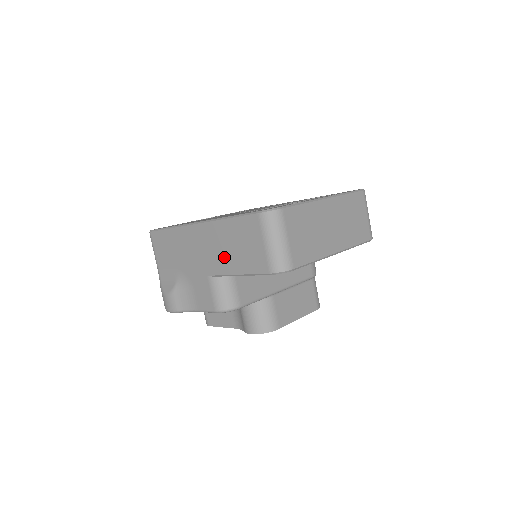
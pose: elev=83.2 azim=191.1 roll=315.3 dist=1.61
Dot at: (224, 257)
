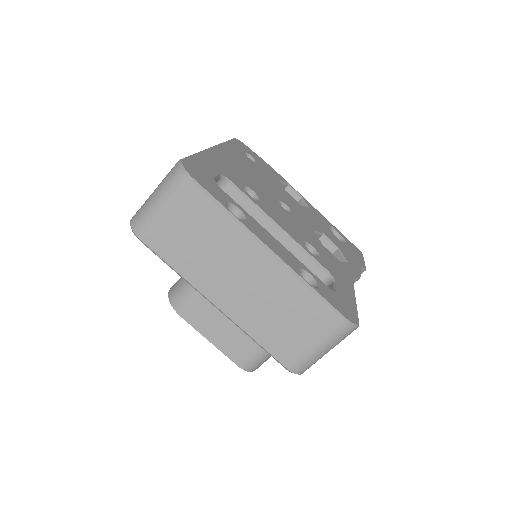
Dot at: occluded
